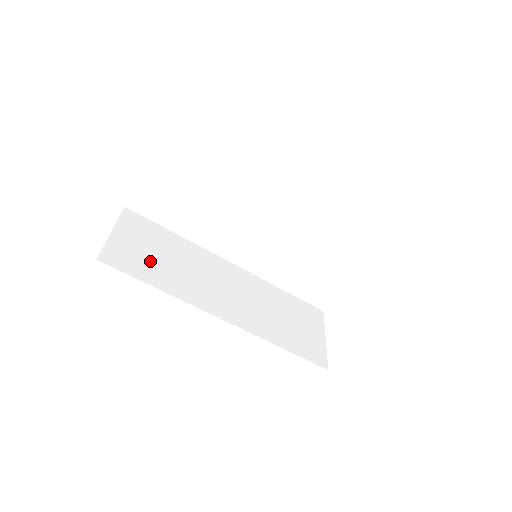
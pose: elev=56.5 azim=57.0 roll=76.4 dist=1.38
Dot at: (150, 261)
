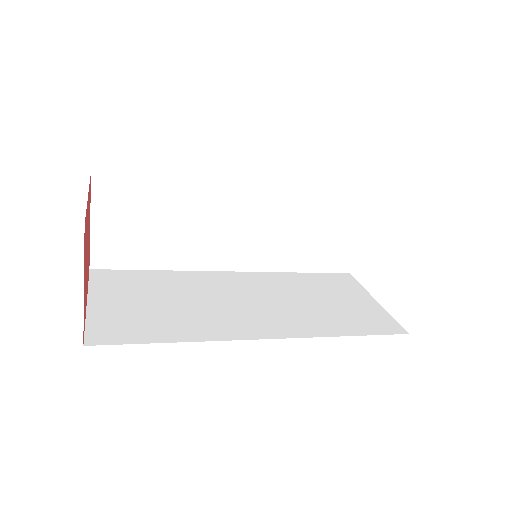
Dot at: (144, 240)
